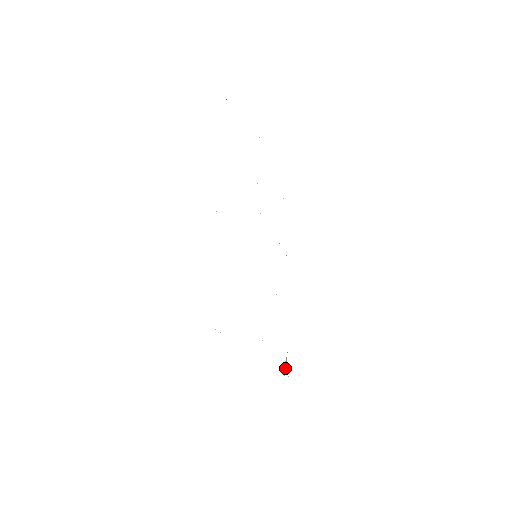
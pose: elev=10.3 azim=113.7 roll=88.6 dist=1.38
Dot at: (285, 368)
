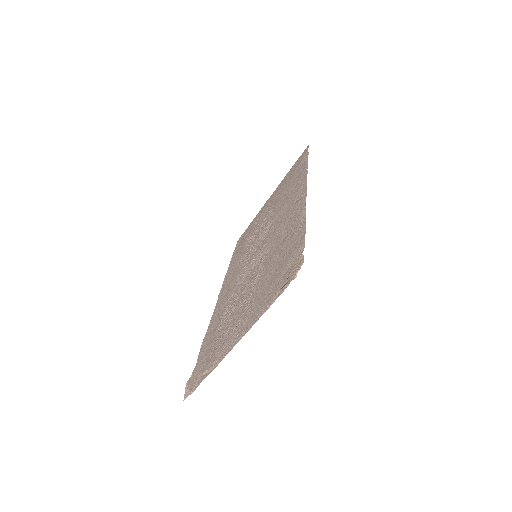
Dot at: (189, 385)
